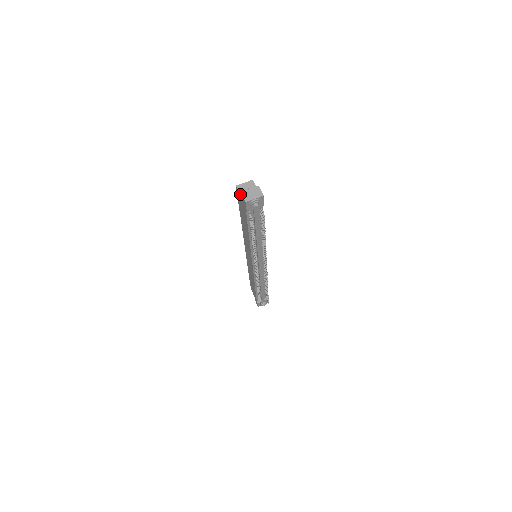
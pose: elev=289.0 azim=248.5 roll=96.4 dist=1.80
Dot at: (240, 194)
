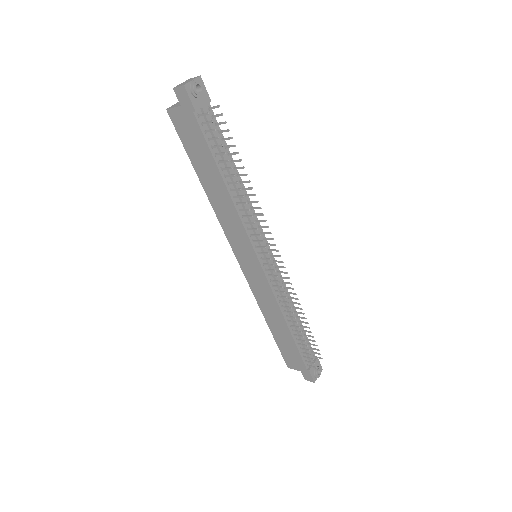
Dot at: (175, 107)
